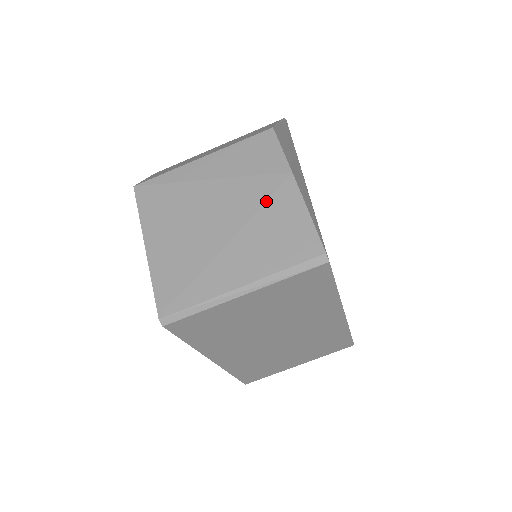
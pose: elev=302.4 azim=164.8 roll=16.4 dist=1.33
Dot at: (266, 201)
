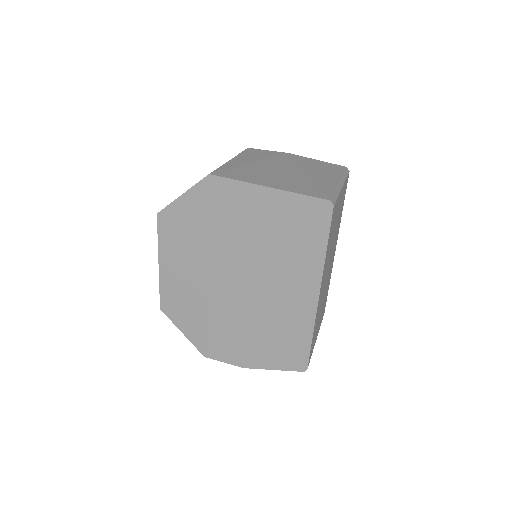
Dot at: (296, 161)
